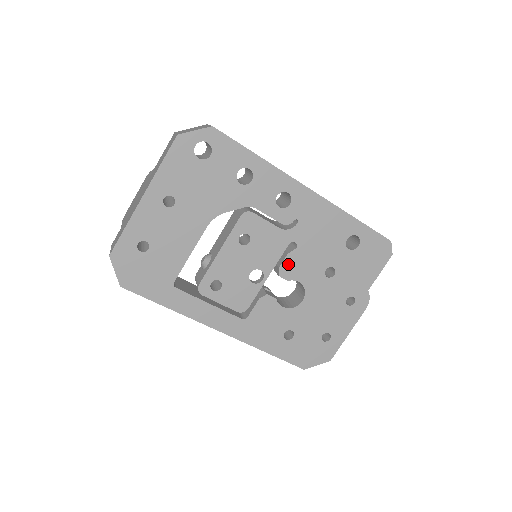
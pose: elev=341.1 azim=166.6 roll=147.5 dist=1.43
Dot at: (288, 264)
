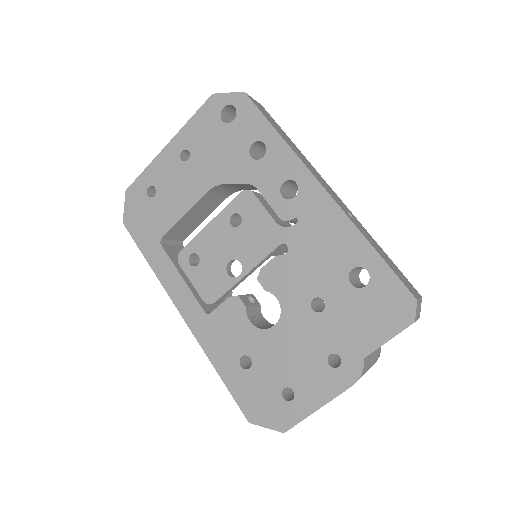
Dot at: (272, 270)
